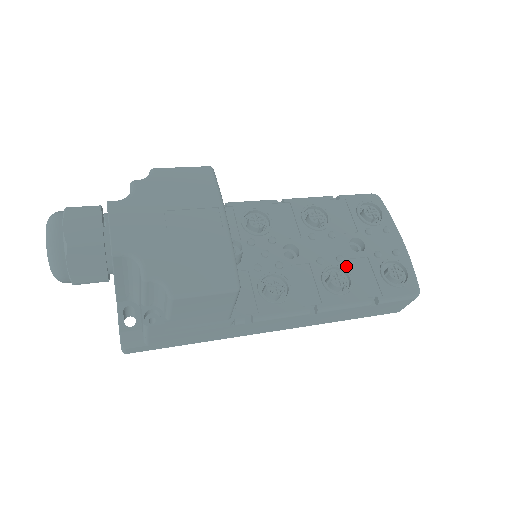
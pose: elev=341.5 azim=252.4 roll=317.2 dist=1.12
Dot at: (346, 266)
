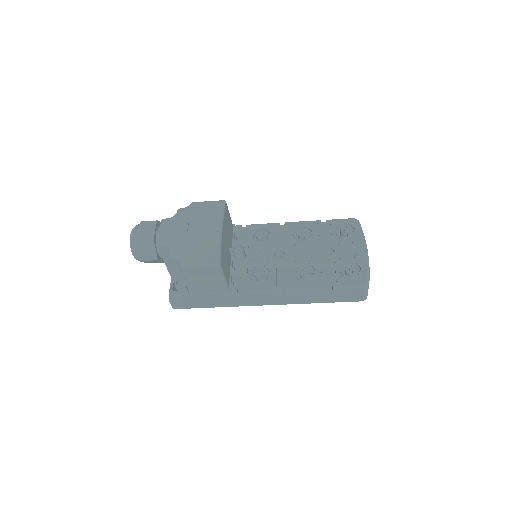
Dot at: (315, 264)
